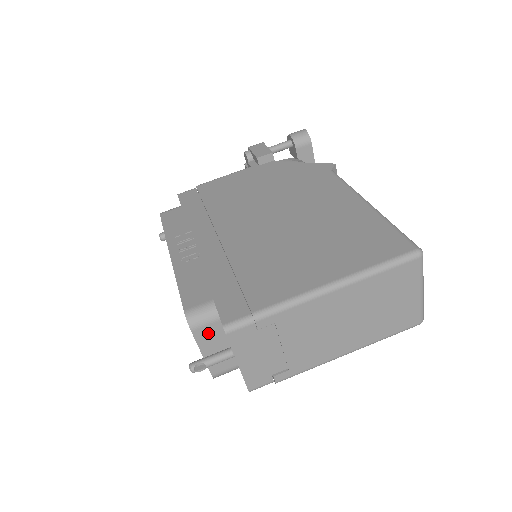
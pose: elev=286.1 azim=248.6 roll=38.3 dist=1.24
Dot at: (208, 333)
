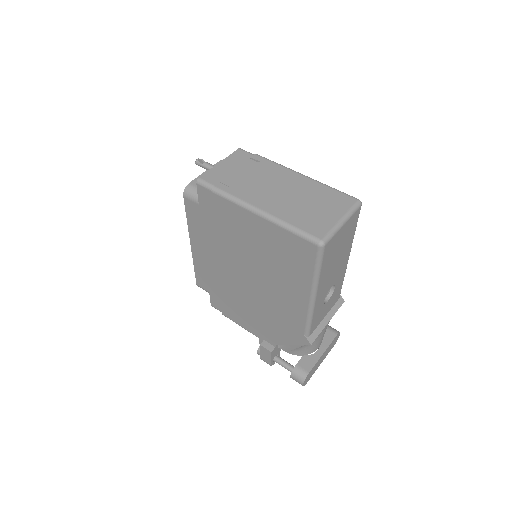
Dot at: occluded
